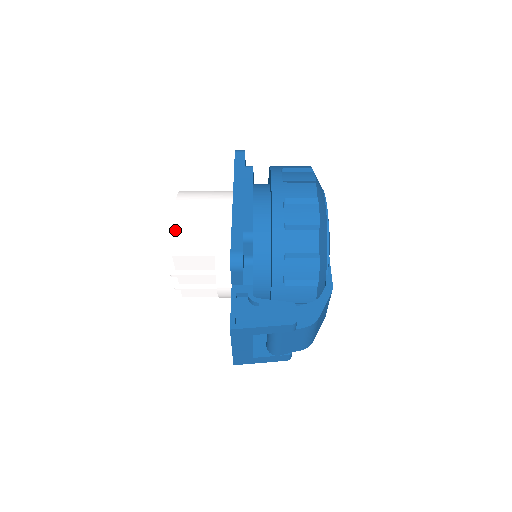
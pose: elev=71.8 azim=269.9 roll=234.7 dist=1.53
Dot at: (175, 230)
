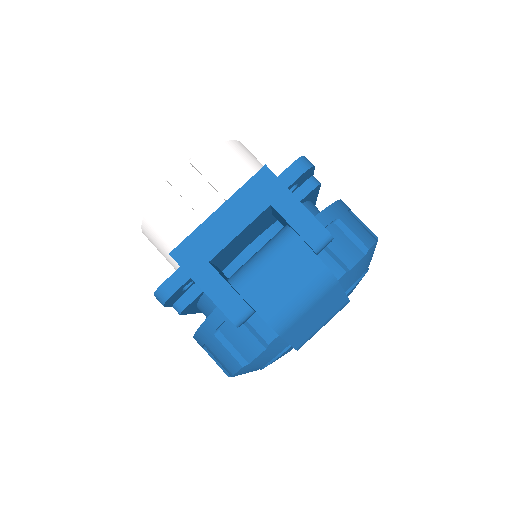
Dot at: (238, 143)
